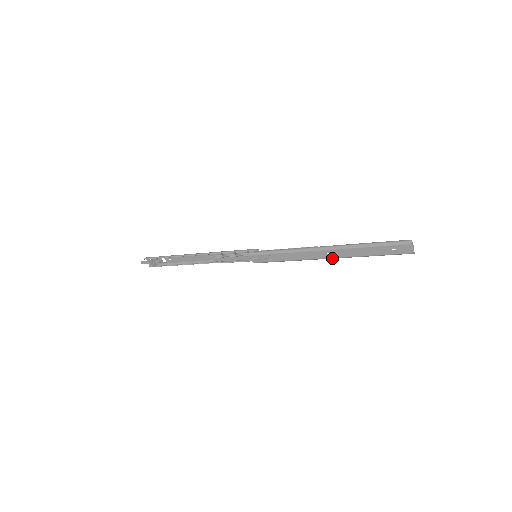
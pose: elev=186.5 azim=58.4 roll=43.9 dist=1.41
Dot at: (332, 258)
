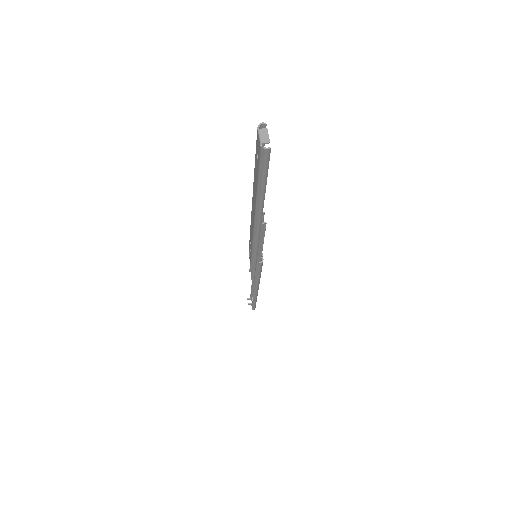
Dot at: (256, 218)
